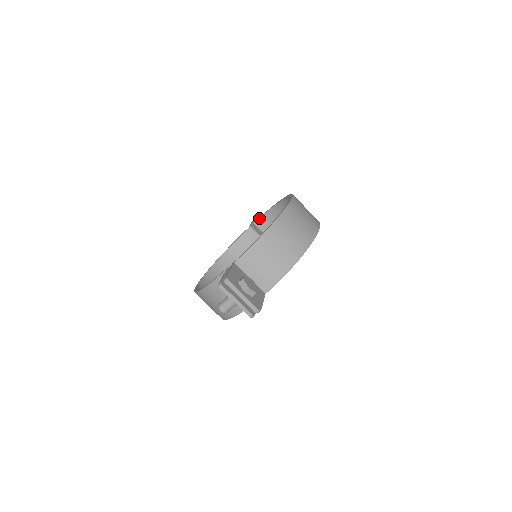
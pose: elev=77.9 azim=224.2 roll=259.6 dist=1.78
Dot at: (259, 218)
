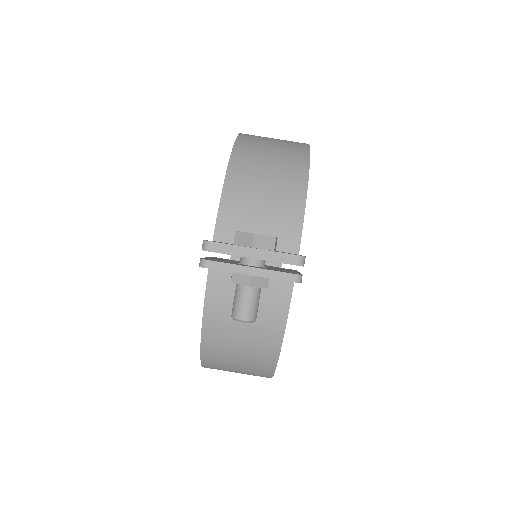
Dot at: occluded
